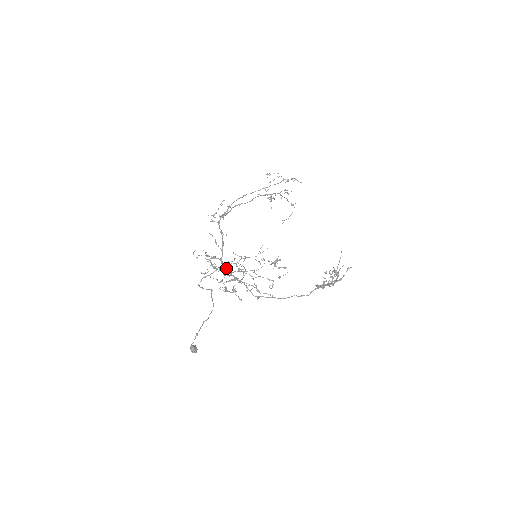
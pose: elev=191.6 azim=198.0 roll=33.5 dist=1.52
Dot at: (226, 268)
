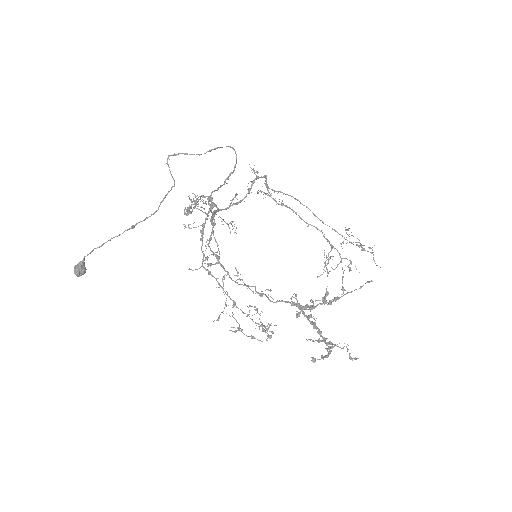
Dot at: (214, 214)
